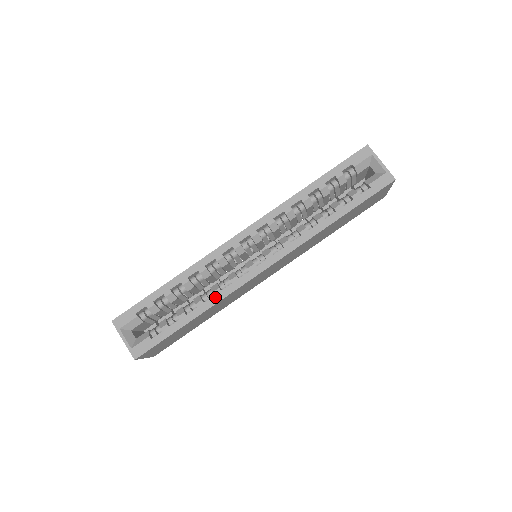
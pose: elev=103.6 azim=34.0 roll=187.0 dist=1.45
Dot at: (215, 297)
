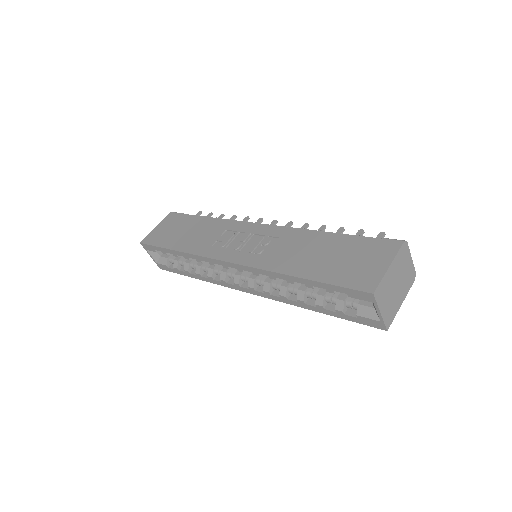
Dot at: (209, 279)
